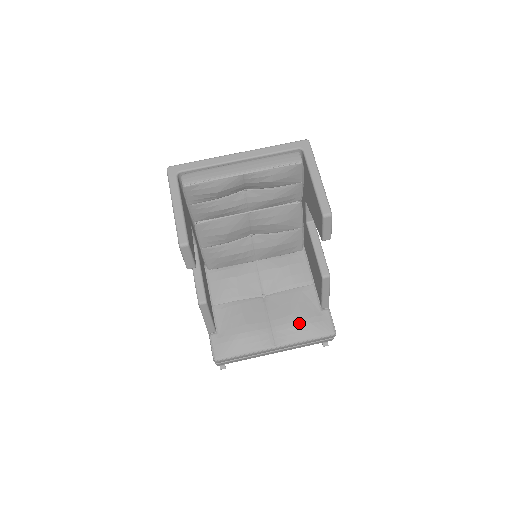
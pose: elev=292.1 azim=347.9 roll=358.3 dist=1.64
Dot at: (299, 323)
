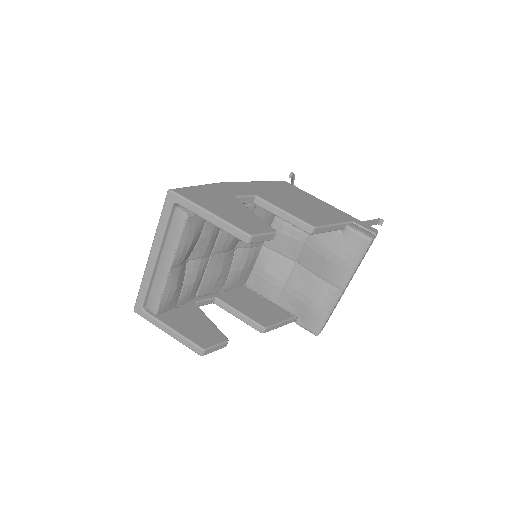
Dot at: (338, 261)
